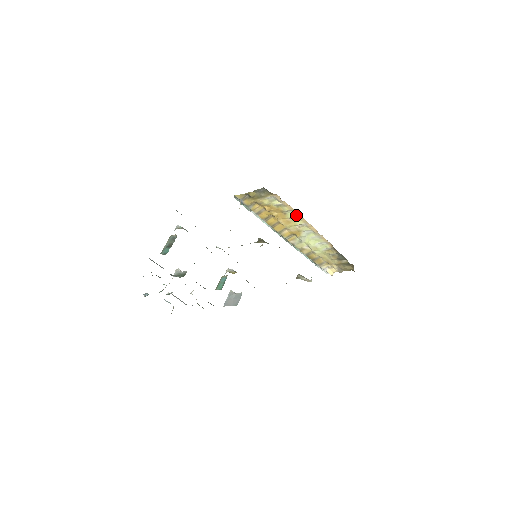
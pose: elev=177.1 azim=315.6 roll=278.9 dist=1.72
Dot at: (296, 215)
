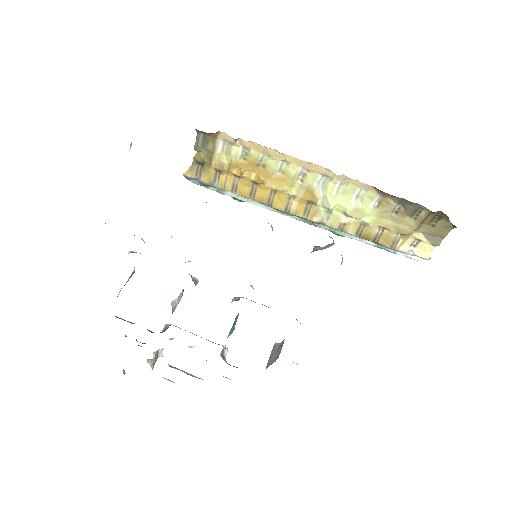
Dot at: (276, 157)
